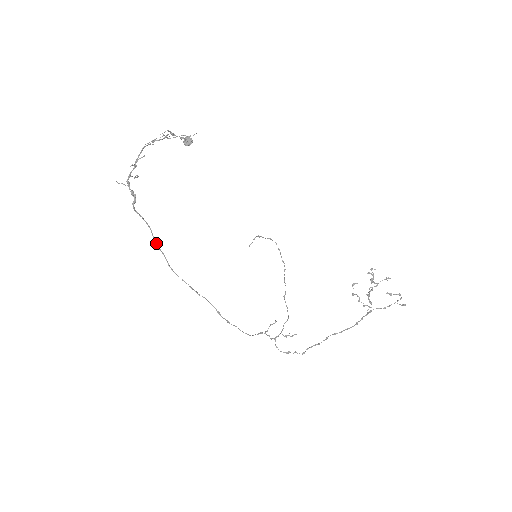
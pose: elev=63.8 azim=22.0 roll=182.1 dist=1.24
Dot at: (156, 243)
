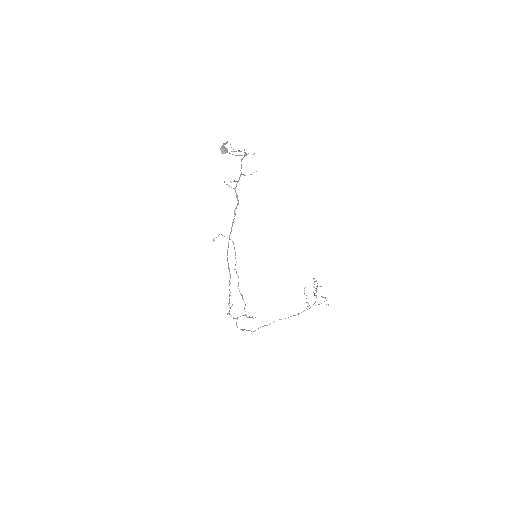
Dot at: (229, 237)
